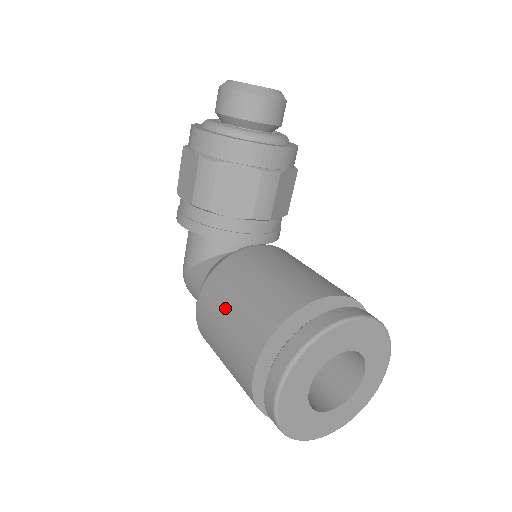
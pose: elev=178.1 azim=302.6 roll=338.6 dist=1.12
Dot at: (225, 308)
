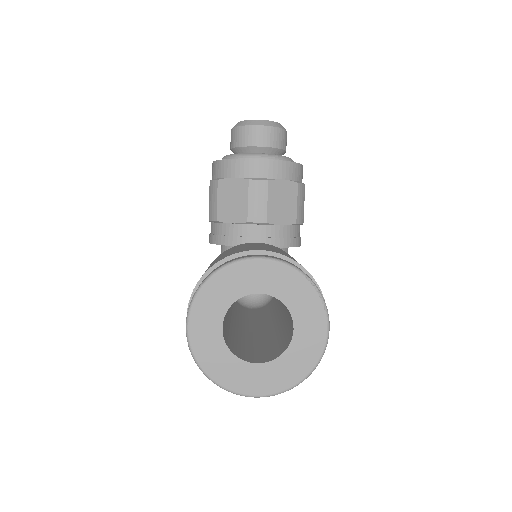
Dot at: occluded
